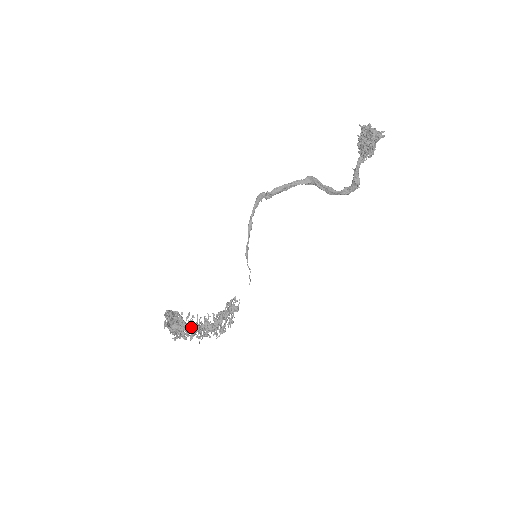
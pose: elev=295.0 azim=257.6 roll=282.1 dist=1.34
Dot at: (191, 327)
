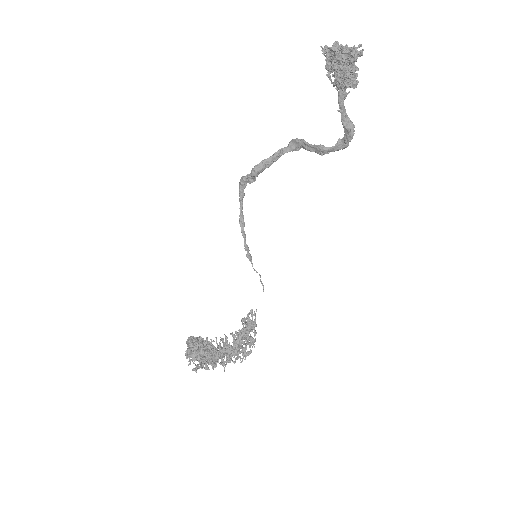
Dot at: (210, 354)
